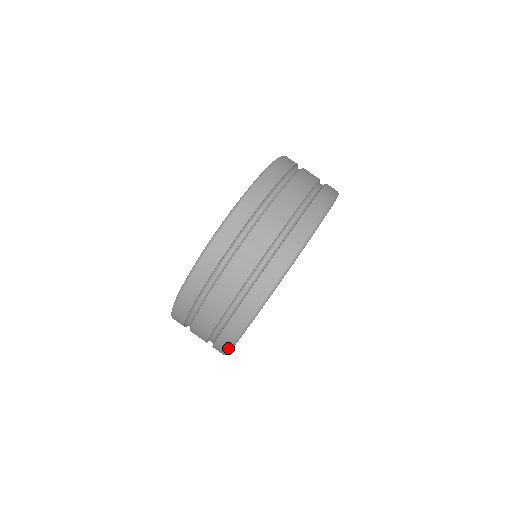
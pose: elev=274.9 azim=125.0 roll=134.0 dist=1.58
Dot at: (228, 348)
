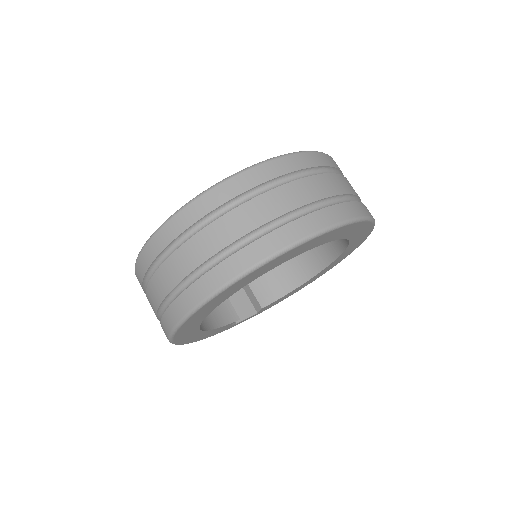
Dot at: (207, 296)
